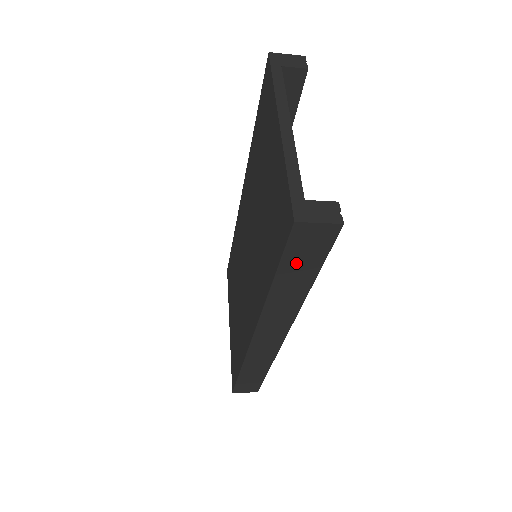
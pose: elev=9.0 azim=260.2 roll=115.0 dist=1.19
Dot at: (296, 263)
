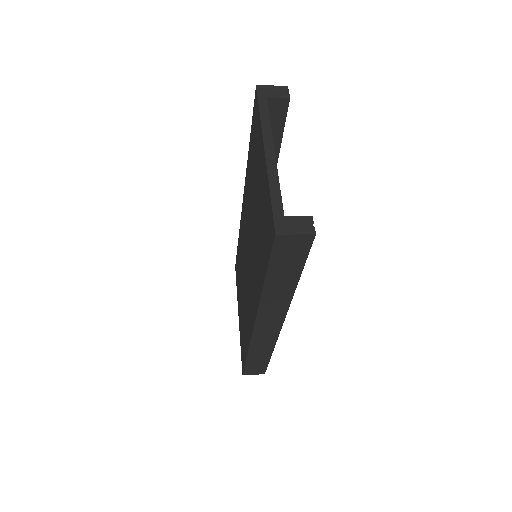
Dot at: (282, 265)
